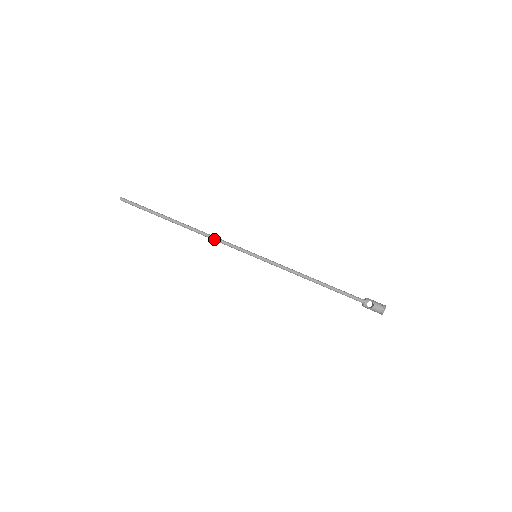
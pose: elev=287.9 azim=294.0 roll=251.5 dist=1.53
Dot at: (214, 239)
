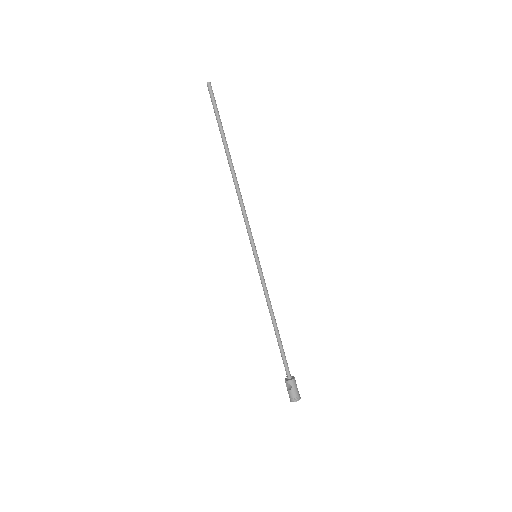
Dot at: (240, 206)
